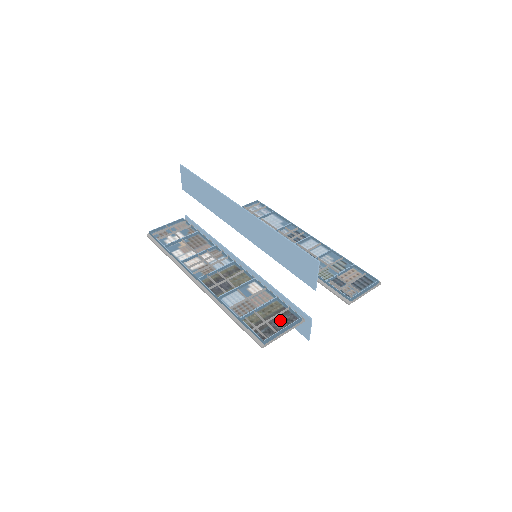
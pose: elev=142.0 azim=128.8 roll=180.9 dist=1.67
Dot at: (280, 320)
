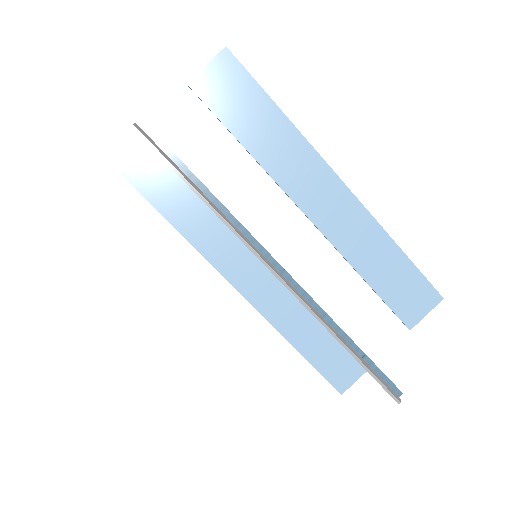
Dot at: occluded
